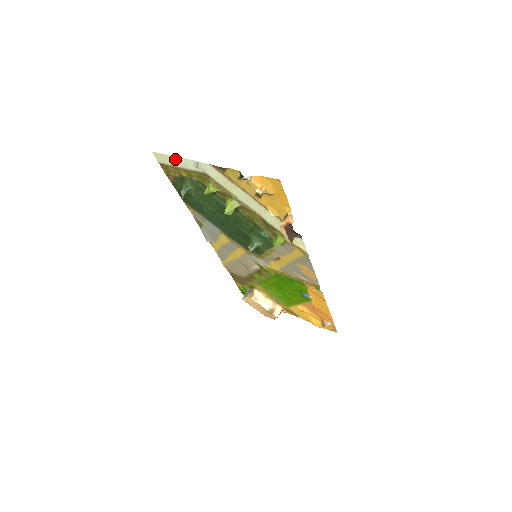
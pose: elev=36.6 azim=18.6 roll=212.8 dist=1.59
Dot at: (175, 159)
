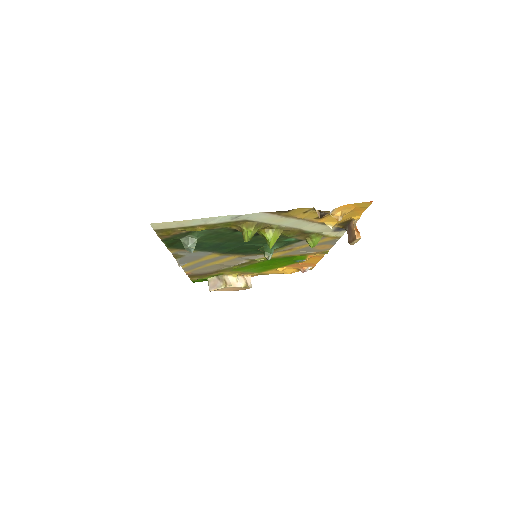
Dot at: (196, 221)
